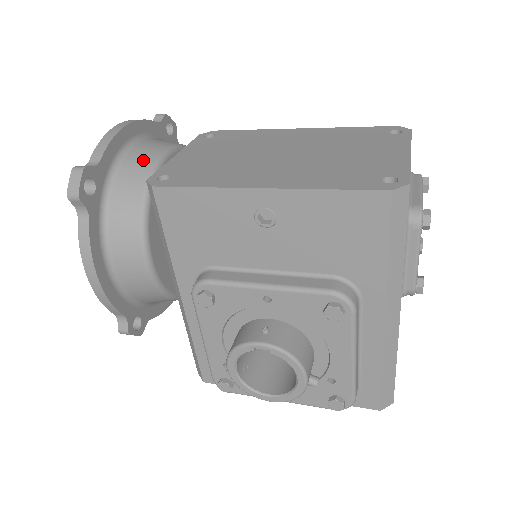
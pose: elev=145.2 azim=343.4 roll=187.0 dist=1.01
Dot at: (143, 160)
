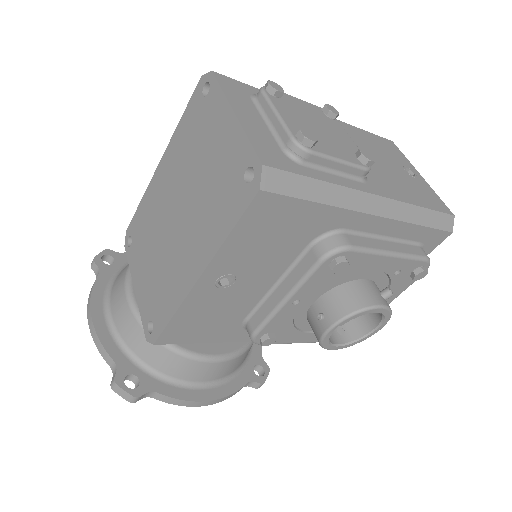
Dot at: (127, 322)
